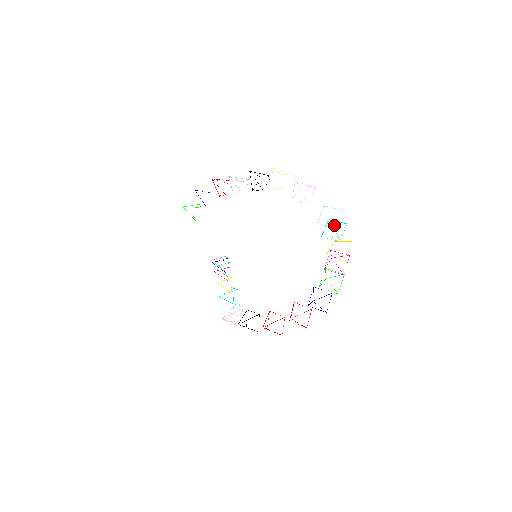
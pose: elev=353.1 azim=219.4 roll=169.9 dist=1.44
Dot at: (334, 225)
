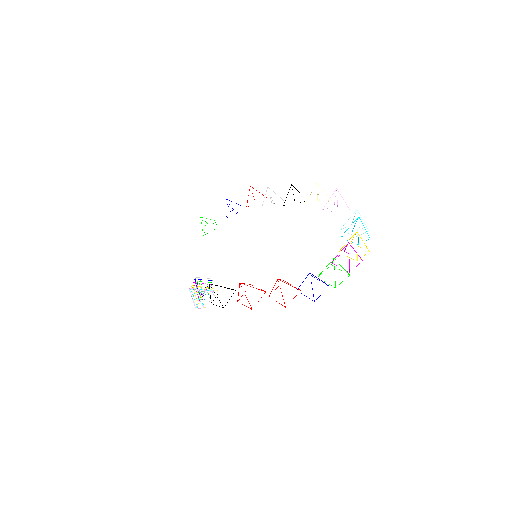
Dot at: (357, 234)
